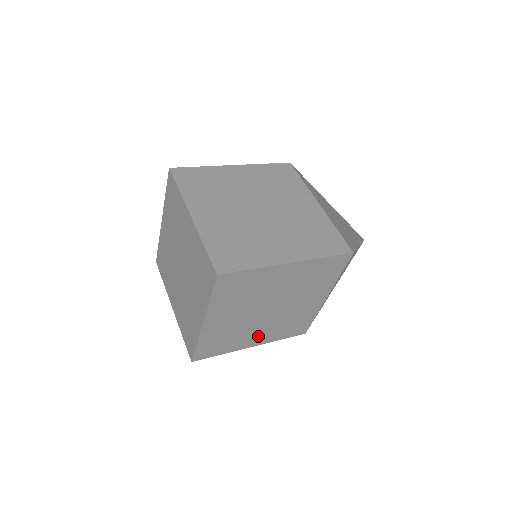
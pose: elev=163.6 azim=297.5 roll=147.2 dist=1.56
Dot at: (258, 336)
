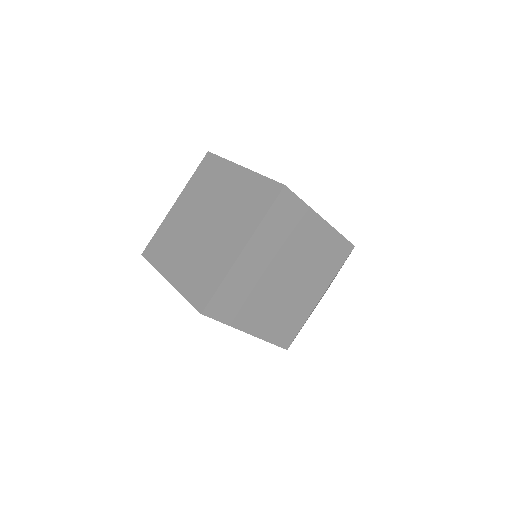
Dot at: (260, 317)
